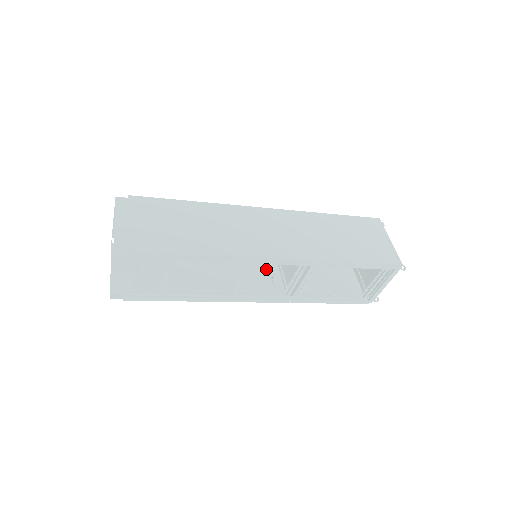
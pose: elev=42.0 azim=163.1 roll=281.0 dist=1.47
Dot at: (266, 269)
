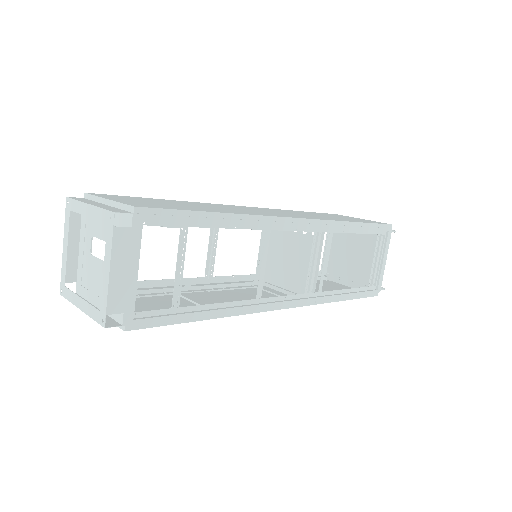
Dot at: (262, 291)
